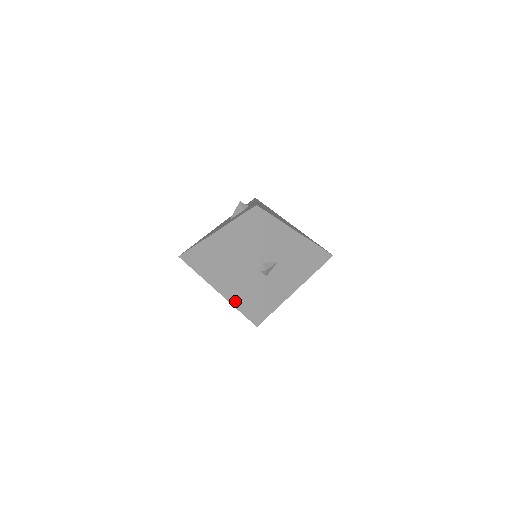
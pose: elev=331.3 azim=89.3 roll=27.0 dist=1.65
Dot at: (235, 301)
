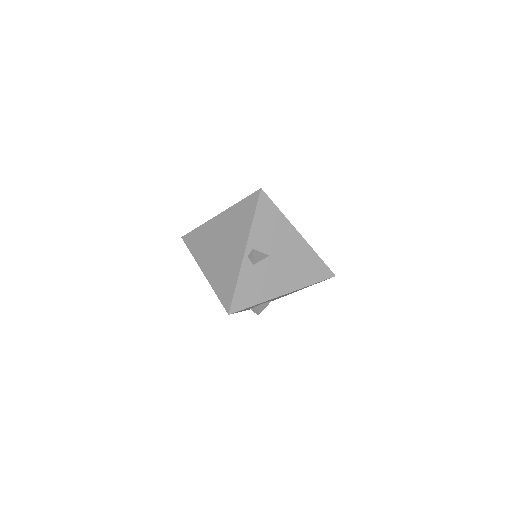
Dot at: (216, 285)
